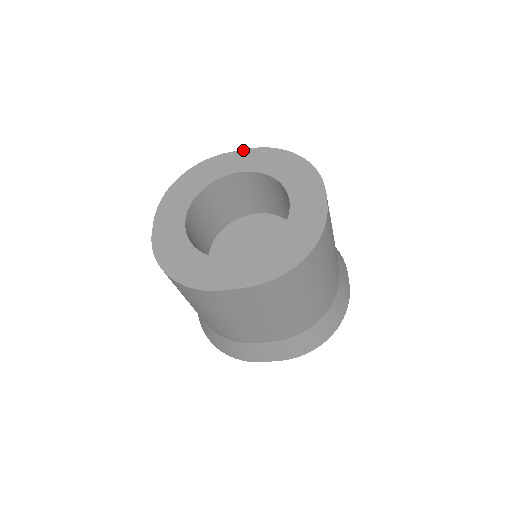
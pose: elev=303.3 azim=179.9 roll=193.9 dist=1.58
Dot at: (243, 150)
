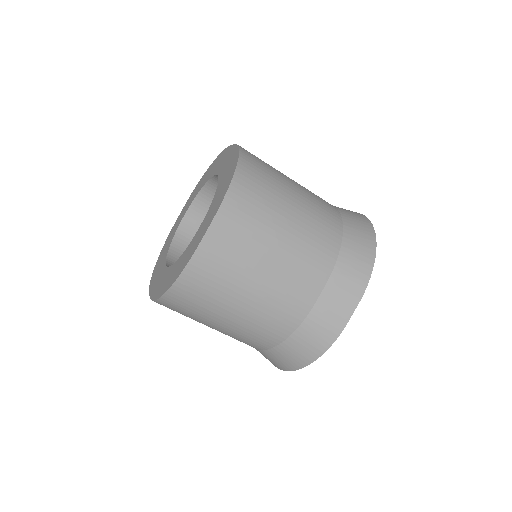
Dot at: (183, 208)
